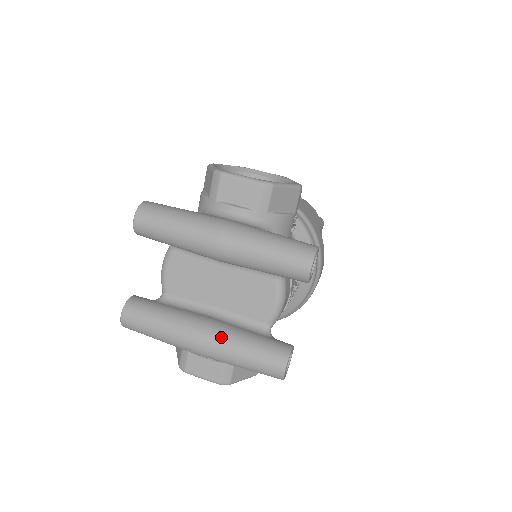
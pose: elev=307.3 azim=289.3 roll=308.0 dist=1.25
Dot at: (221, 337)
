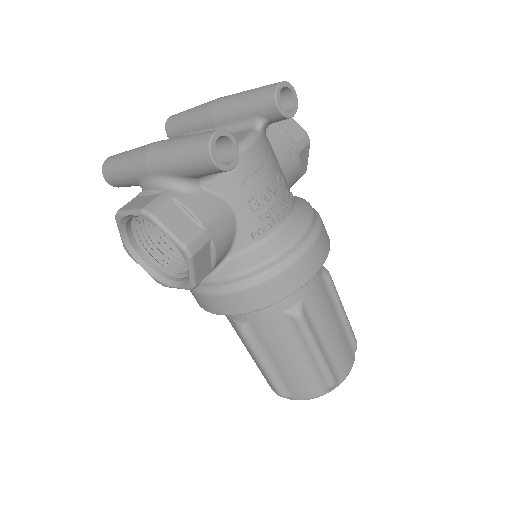
Dot at: occluded
